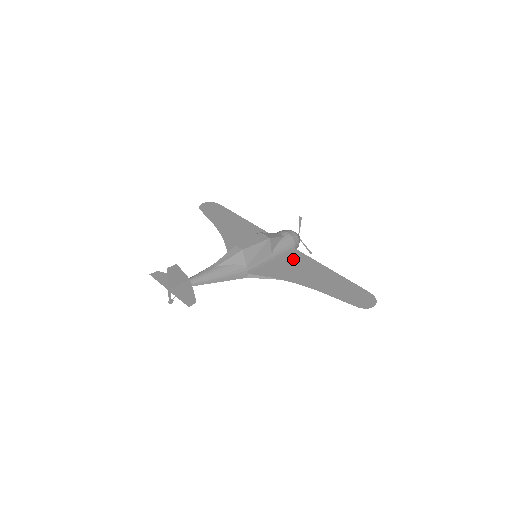
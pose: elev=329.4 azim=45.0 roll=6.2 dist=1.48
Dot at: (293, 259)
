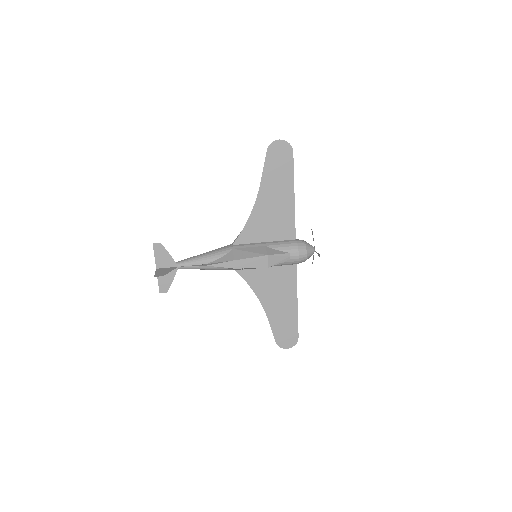
Dot at: (282, 275)
